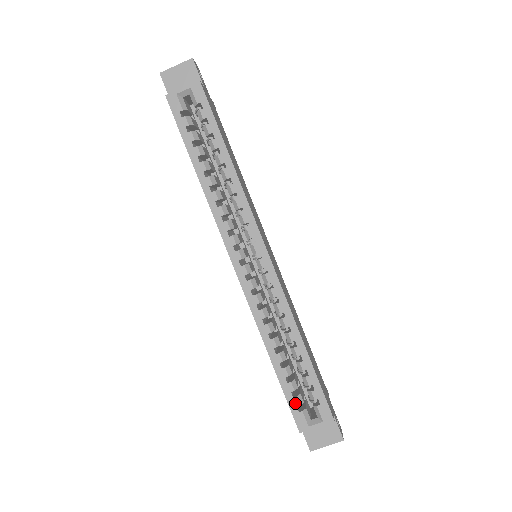
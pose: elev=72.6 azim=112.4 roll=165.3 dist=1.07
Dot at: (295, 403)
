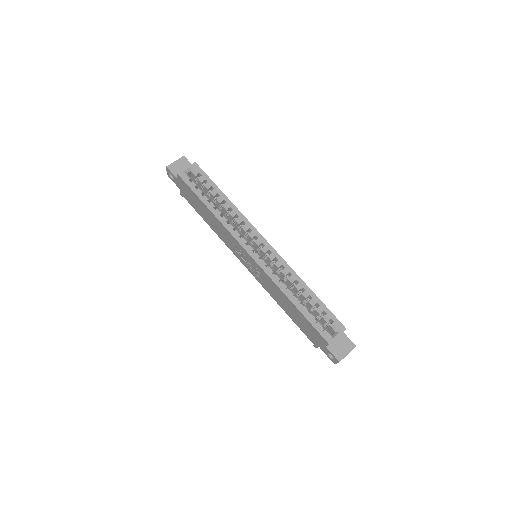
Dot at: (319, 326)
